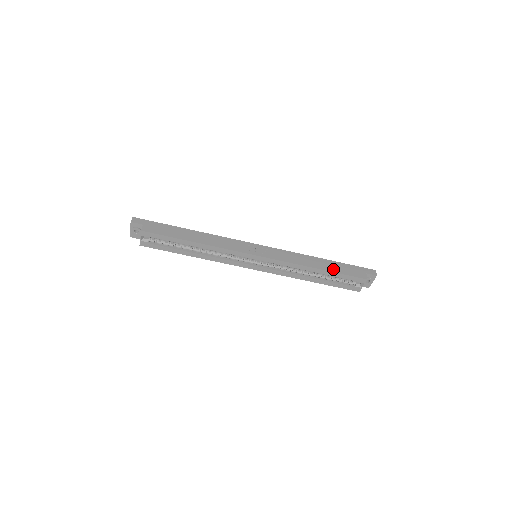
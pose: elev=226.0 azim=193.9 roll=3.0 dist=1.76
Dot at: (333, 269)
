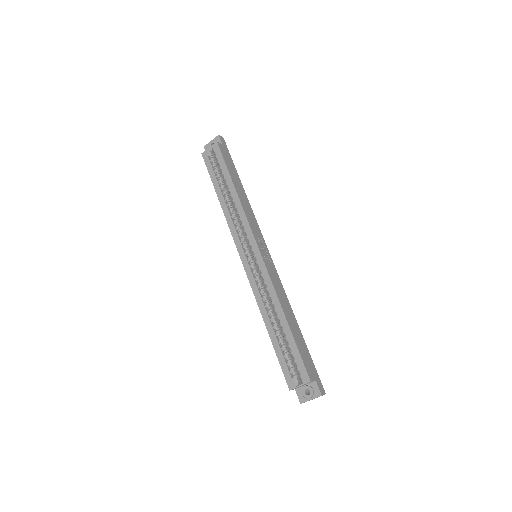
Dot at: (296, 336)
